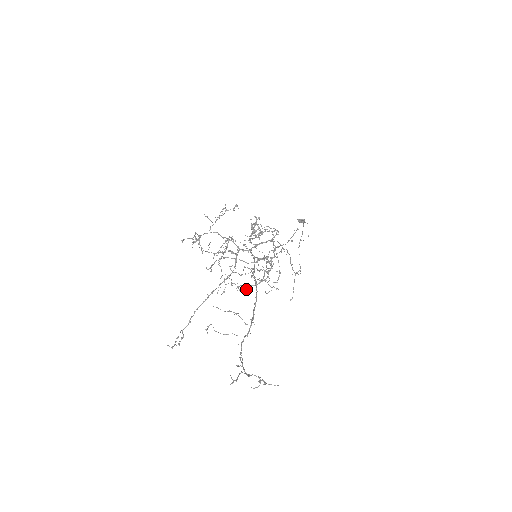
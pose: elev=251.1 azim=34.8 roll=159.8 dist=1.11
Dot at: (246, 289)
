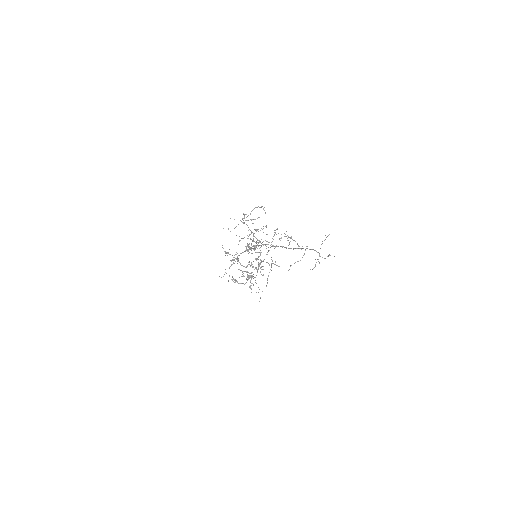
Dot at: (235, 282)
